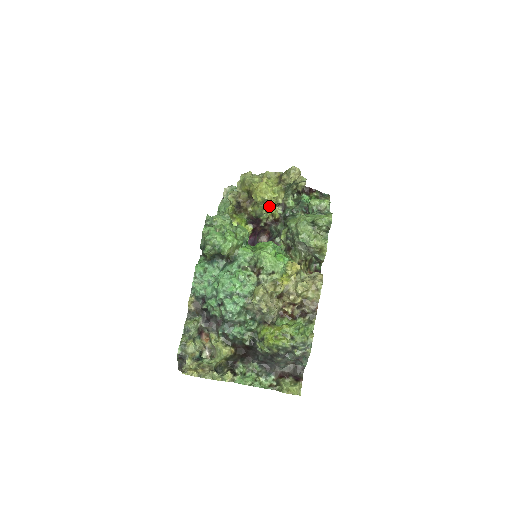
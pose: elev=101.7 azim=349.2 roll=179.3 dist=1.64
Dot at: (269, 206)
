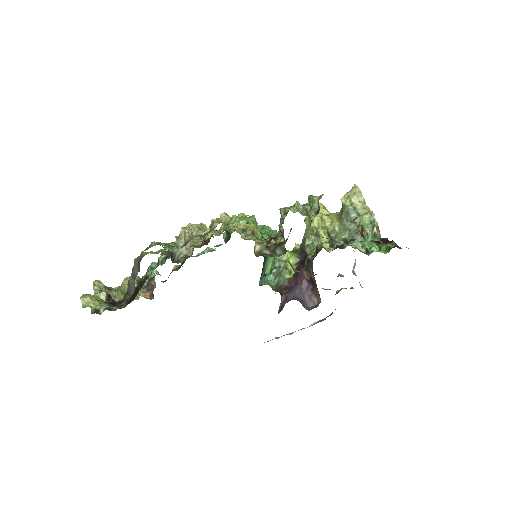
Dot at: (316, 231)
